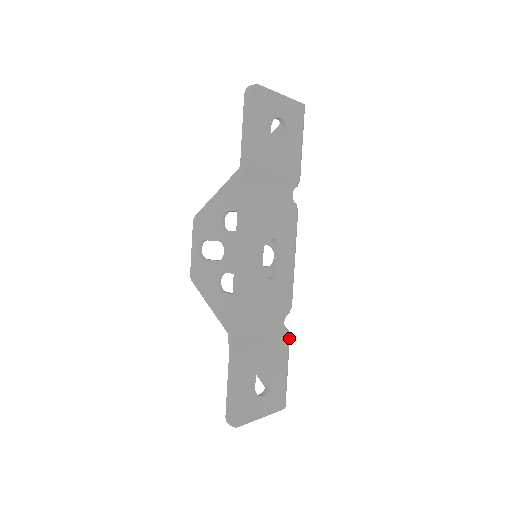
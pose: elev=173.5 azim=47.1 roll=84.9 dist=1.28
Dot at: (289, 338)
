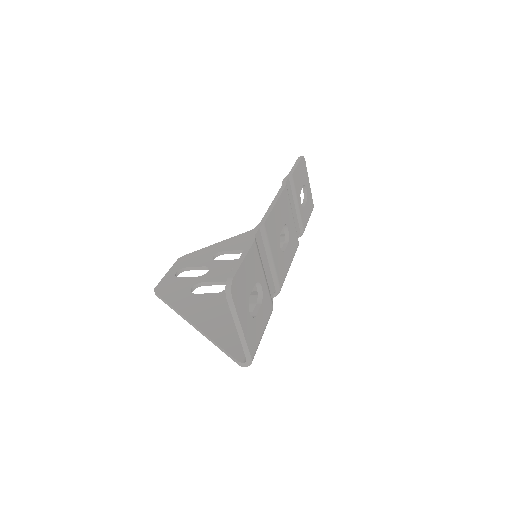
Dot at: (272, 310)
